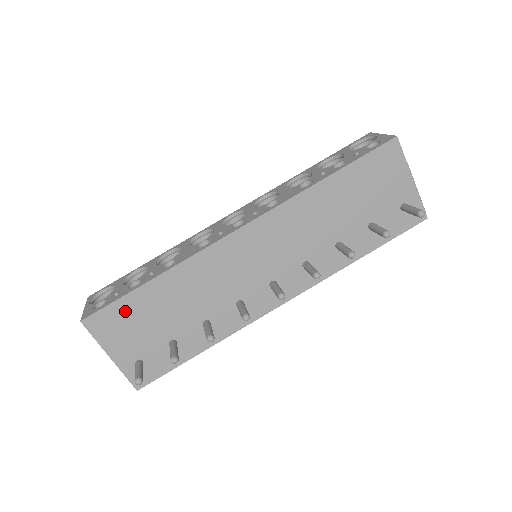
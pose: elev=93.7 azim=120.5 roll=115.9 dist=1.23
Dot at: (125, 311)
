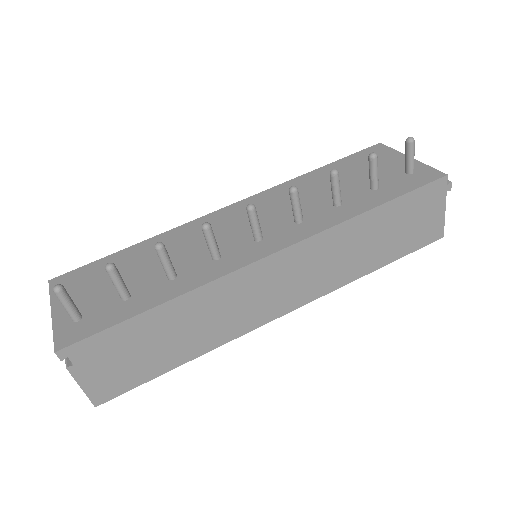
Dot at: (94, 271)
